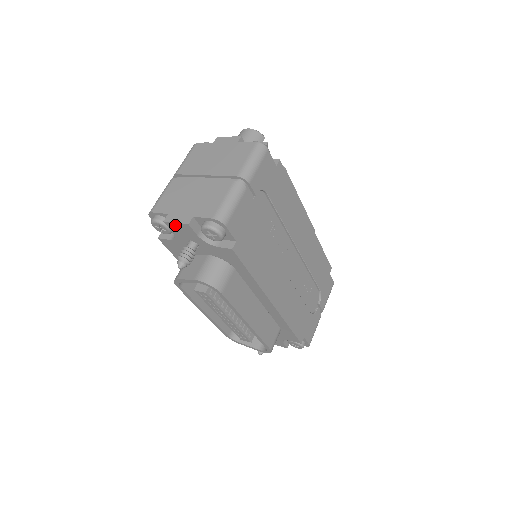
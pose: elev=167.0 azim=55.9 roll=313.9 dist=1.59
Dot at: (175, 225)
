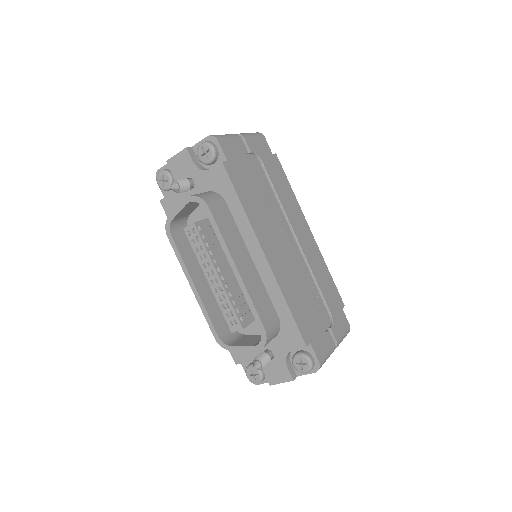
Dot at: (175, 159)
